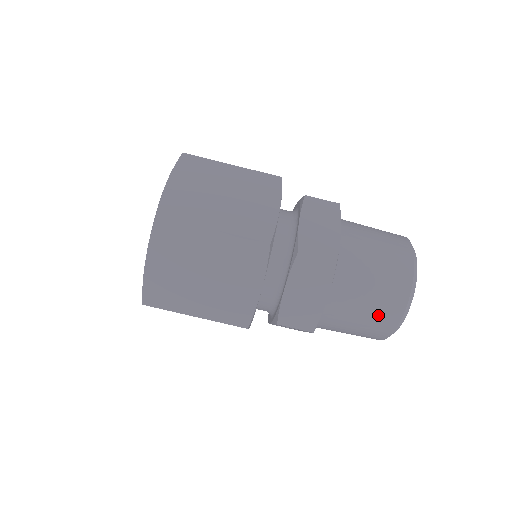
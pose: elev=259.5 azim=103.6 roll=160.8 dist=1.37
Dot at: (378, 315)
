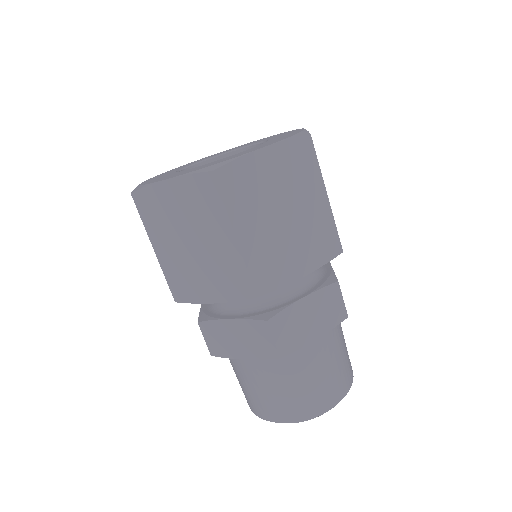
Dot at: (260, 402)
